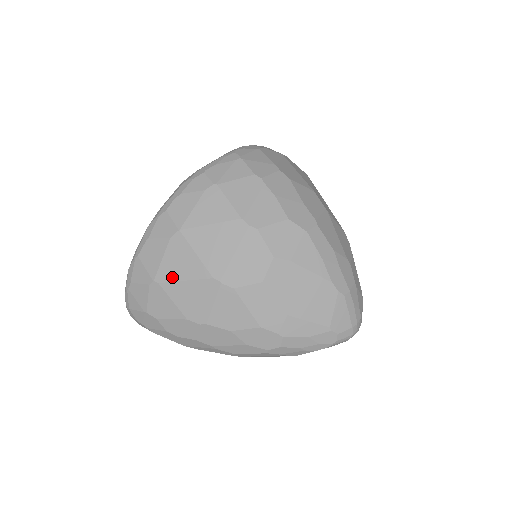
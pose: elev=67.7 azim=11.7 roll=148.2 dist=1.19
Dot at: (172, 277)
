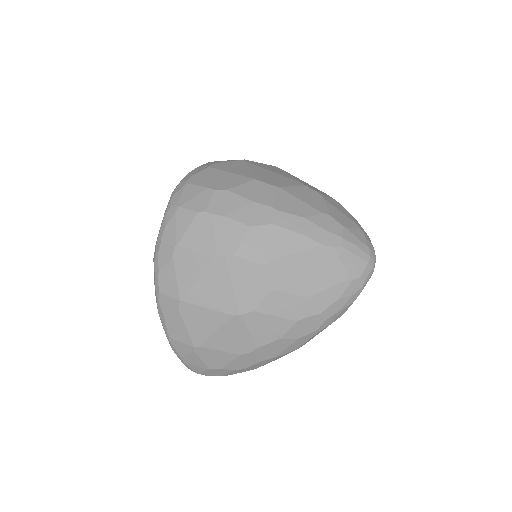
Dot at: (204, 336)
